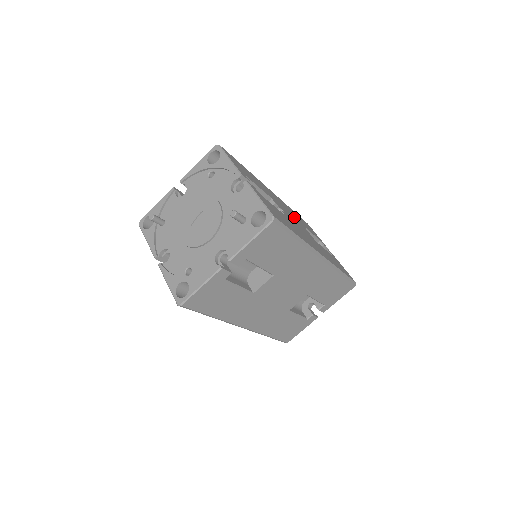
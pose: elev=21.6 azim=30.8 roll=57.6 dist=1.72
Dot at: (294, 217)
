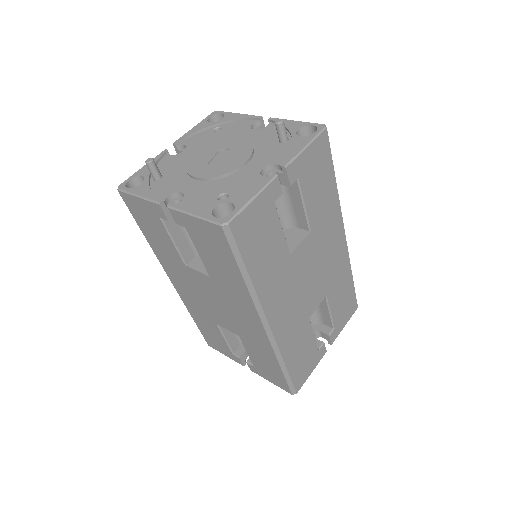
Dot at: occluded
